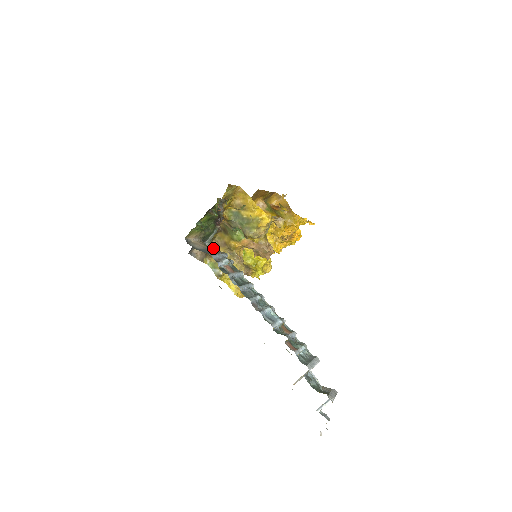
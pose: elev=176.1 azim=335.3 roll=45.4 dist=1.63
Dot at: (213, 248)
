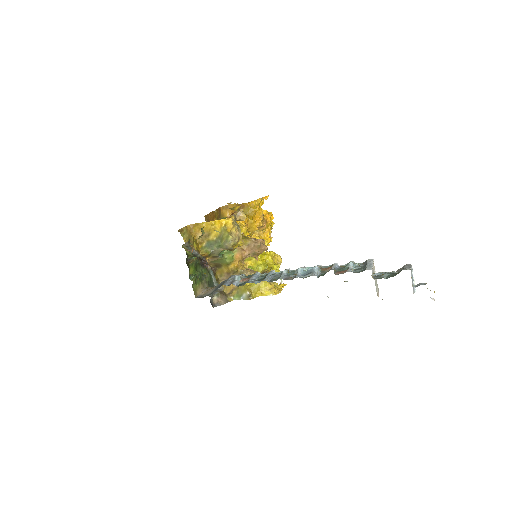
Dot at: (226, 287)
